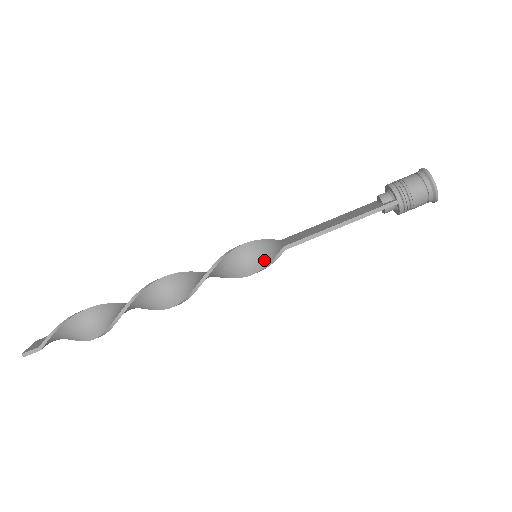
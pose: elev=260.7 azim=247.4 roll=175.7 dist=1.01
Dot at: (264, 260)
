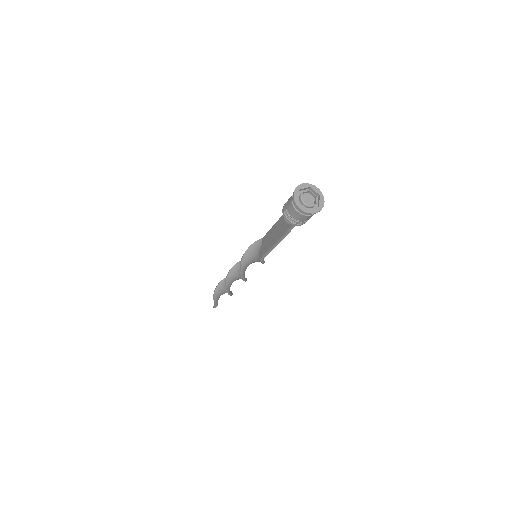
Dot at: occluded
